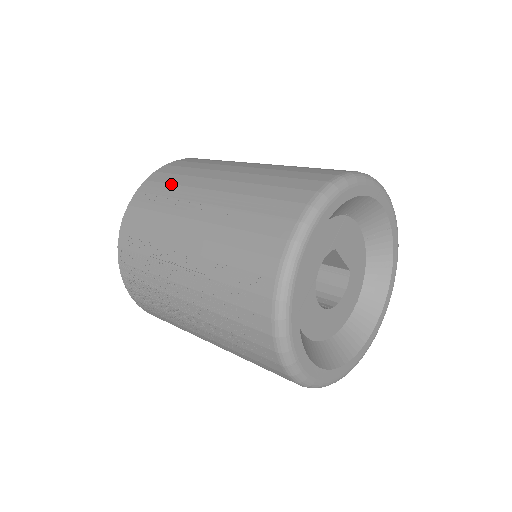
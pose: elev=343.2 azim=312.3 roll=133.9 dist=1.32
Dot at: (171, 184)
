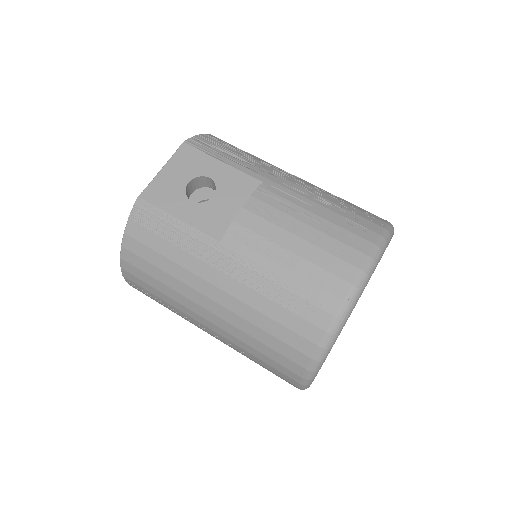
Dot at: (157, 297)
